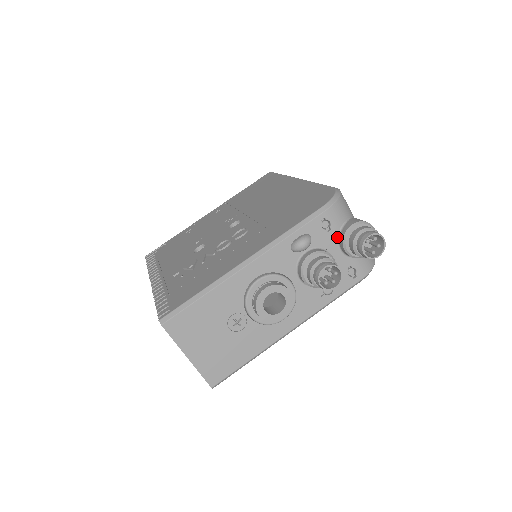
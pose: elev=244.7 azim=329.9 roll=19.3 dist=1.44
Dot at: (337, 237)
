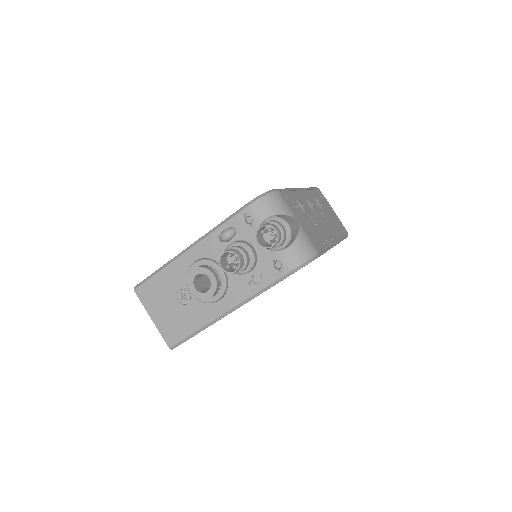
Dot at: occluded
